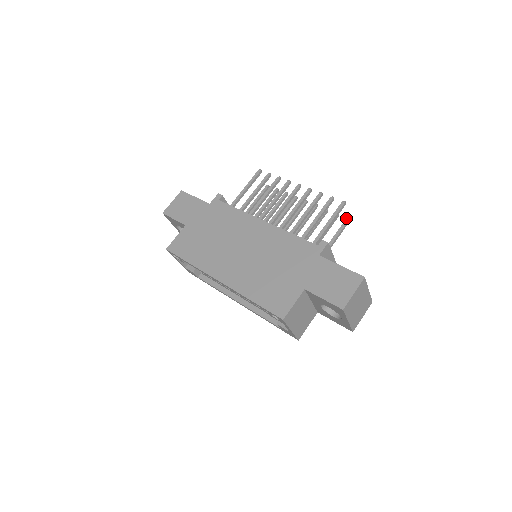
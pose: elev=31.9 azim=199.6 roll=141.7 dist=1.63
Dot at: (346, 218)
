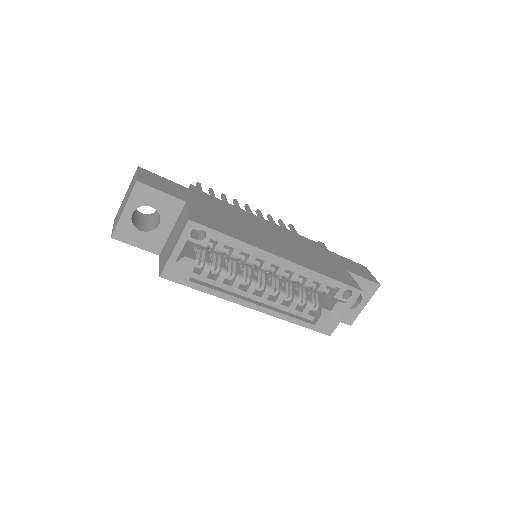
Dot at: occluded
